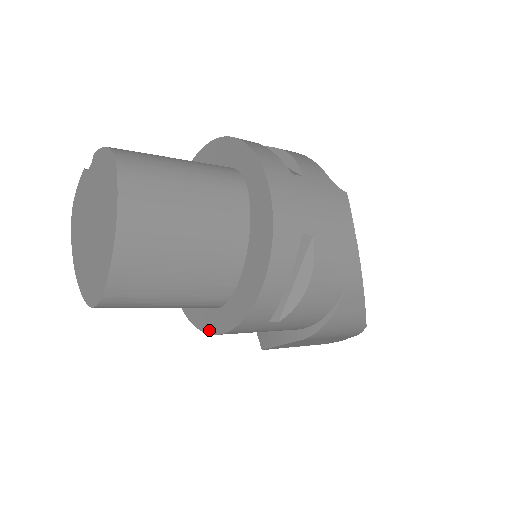
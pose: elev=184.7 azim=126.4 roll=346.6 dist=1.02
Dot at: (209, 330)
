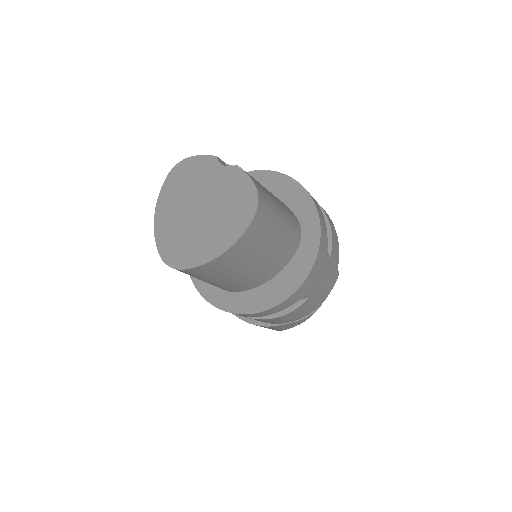
Dot at: (202, 291)
